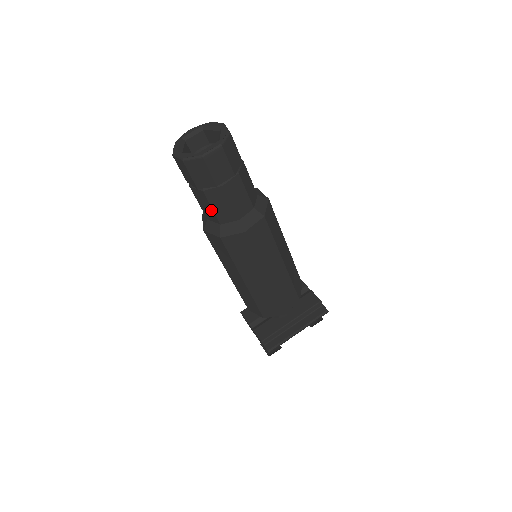
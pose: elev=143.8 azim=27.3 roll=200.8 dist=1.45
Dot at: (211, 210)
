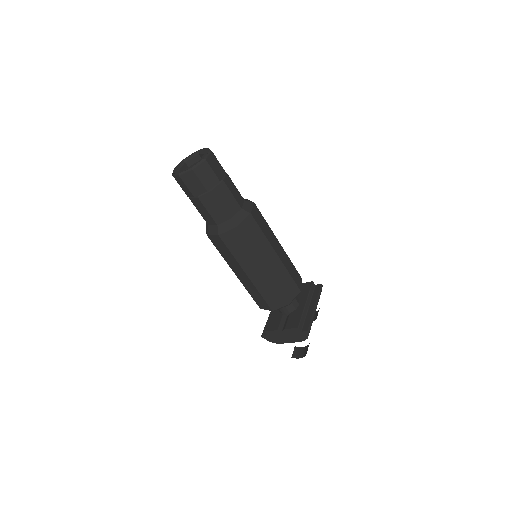
Dot at: (221, 208)
